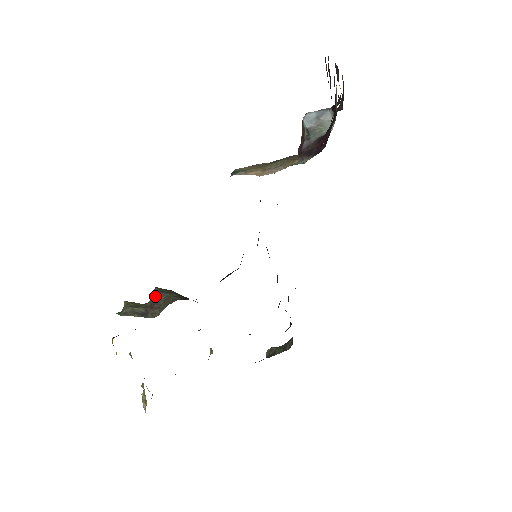
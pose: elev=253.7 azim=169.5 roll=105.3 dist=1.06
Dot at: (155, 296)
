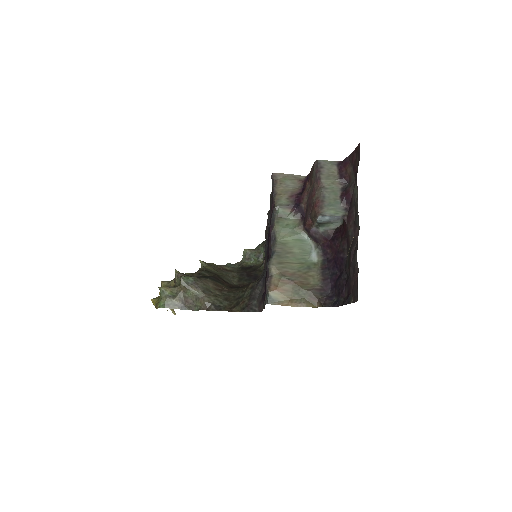
Dot at: (185, 289)
